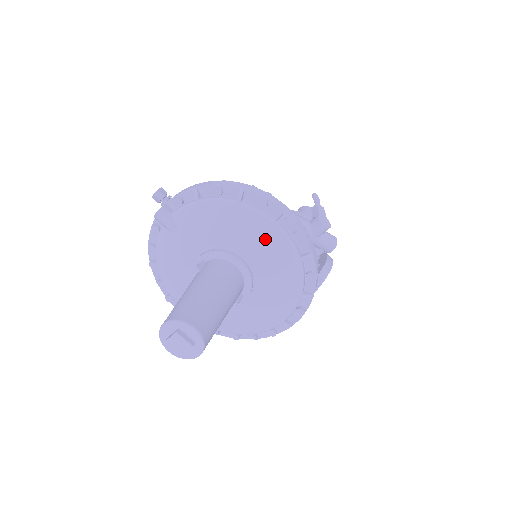
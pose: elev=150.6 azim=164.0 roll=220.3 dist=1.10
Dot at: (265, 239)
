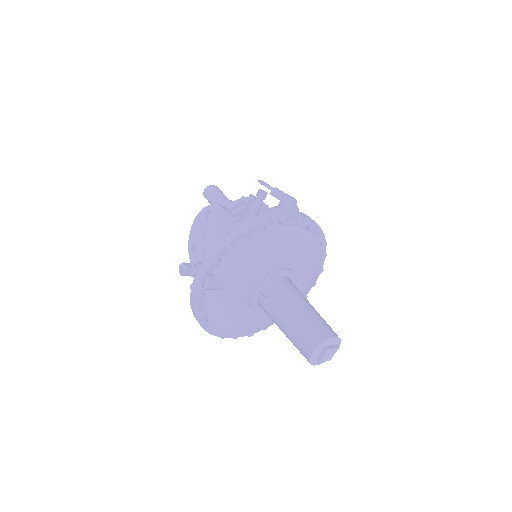
Dot at: (296, 243)
